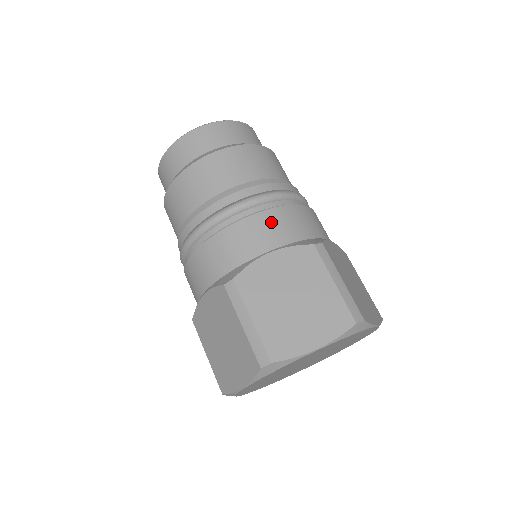
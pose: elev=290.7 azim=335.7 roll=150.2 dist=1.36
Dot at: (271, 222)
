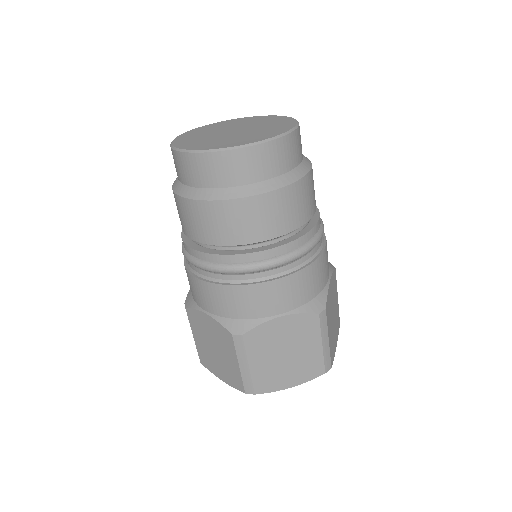
Dot at: (290, 288)
